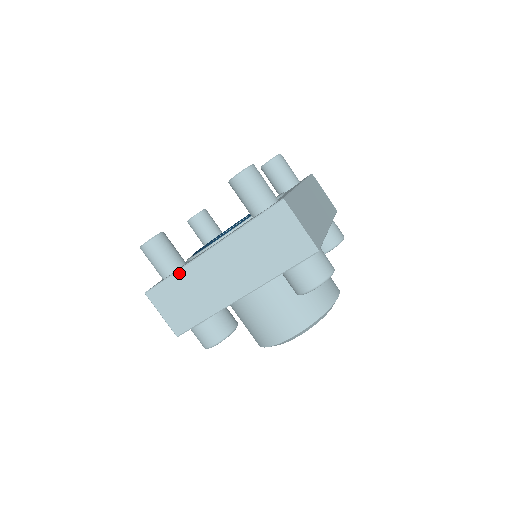
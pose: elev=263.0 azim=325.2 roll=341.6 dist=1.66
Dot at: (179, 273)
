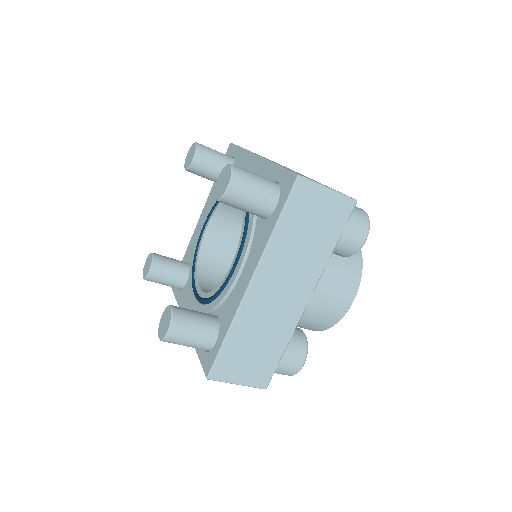
Dot at: (233, 330)
